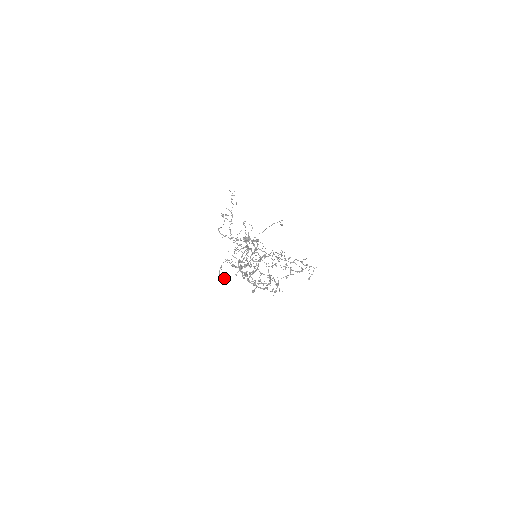
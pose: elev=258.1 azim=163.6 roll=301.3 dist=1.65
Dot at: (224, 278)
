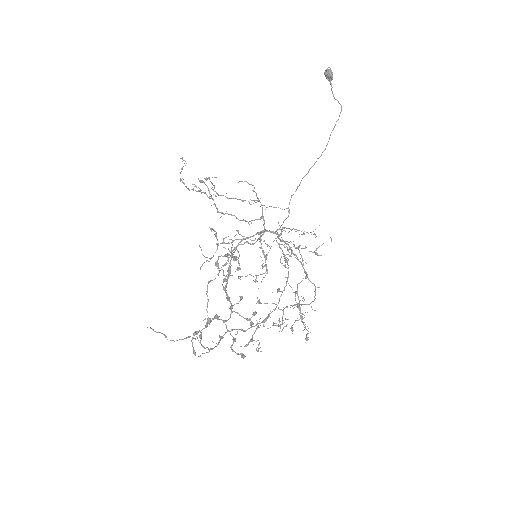
Dot at: occluded
